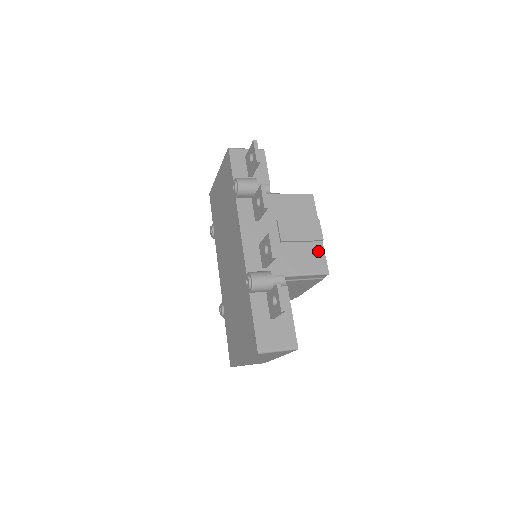
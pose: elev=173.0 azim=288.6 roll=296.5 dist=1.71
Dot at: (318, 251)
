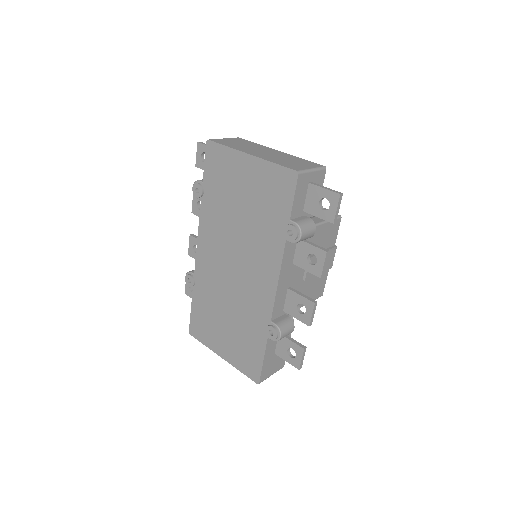
Dot at: (324, 278)
